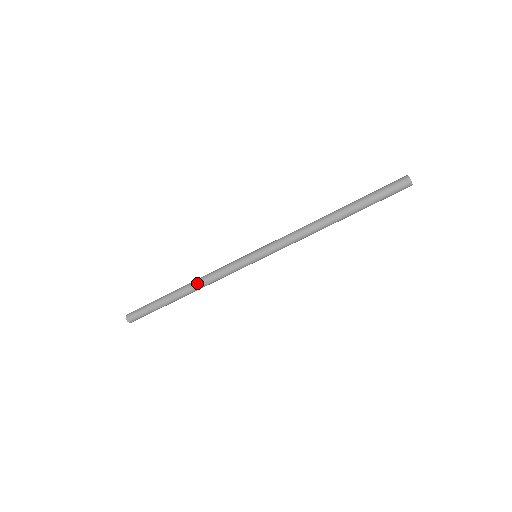
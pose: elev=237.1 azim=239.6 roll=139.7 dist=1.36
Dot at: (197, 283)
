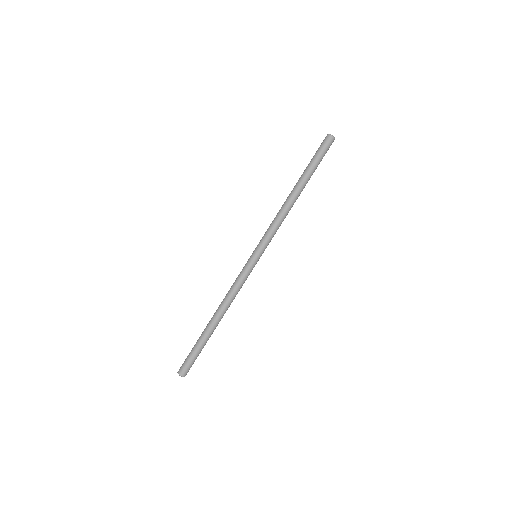
Dot at: (221, 304)
